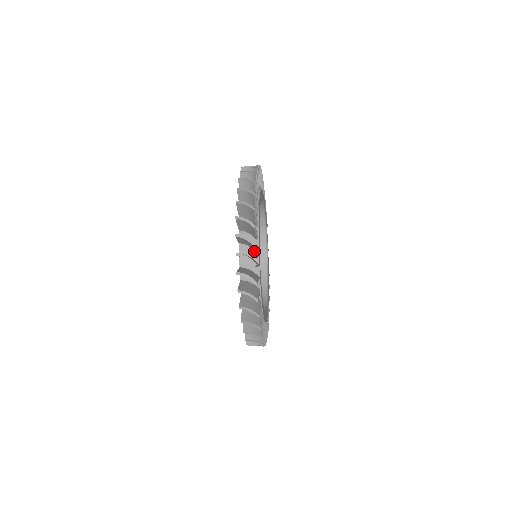
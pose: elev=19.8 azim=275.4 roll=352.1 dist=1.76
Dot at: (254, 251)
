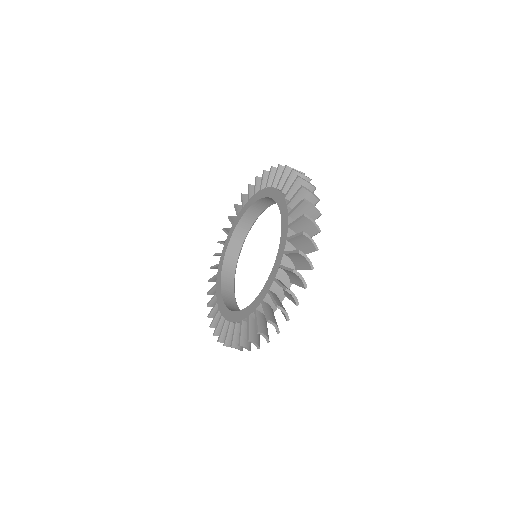
Dot at: (289, 280)
